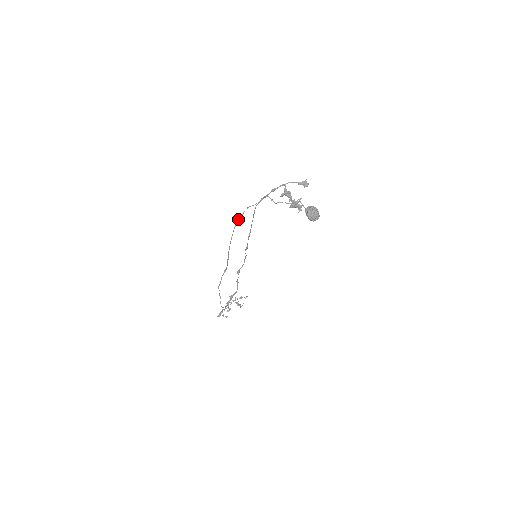
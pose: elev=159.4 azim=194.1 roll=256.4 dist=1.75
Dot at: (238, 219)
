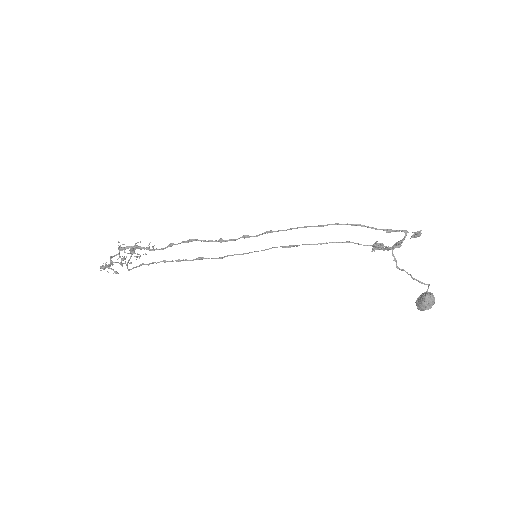
Dot at: (316, 244)
